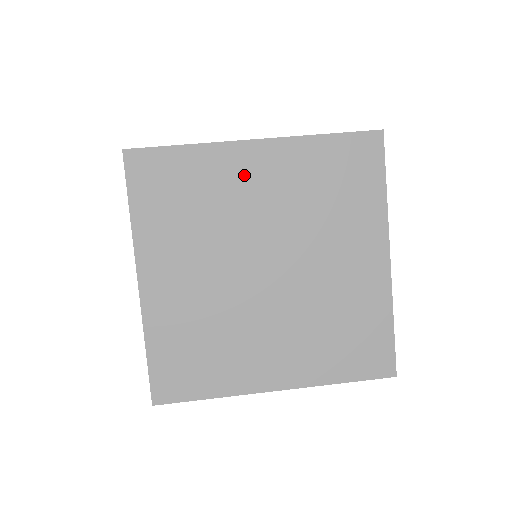
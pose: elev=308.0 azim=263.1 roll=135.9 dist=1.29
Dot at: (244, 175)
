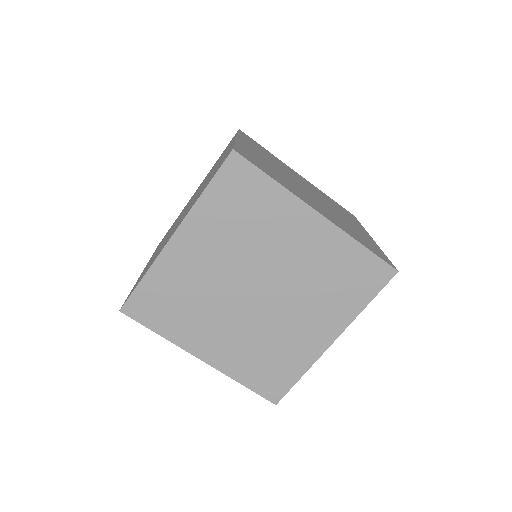
Dot at: occluded
